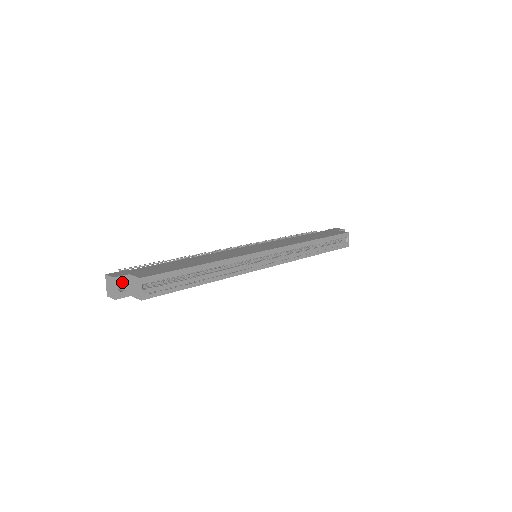
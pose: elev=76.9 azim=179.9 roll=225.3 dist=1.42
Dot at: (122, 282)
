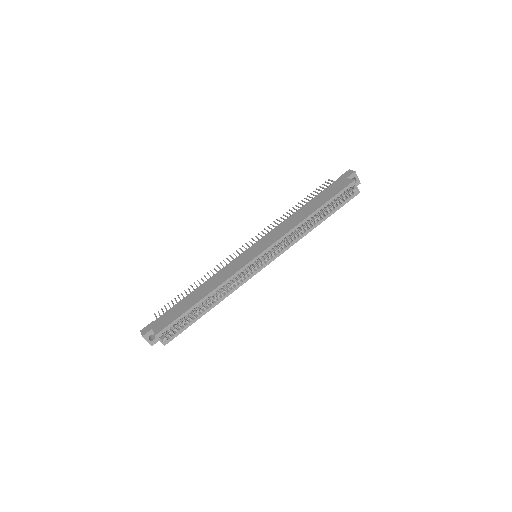
Dot at: occluded
